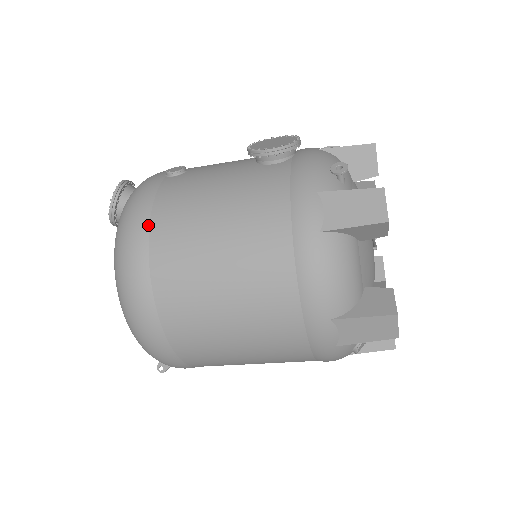
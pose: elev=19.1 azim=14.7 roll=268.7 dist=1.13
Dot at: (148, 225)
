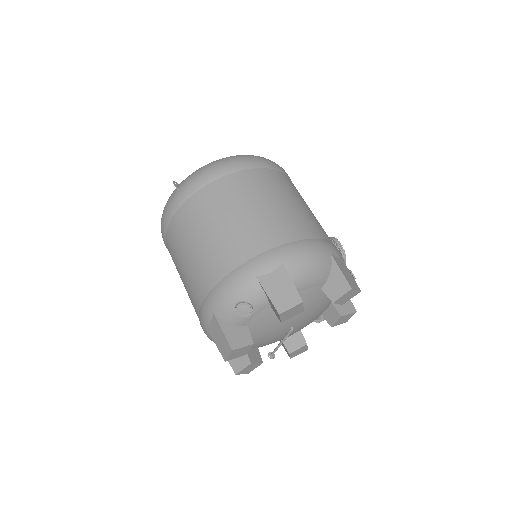
Dot at: (286, 174)
